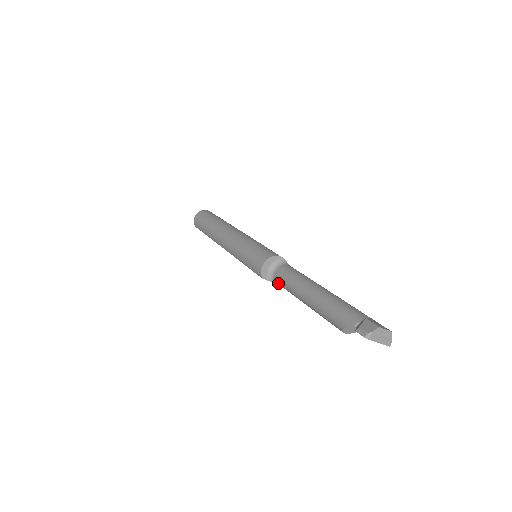
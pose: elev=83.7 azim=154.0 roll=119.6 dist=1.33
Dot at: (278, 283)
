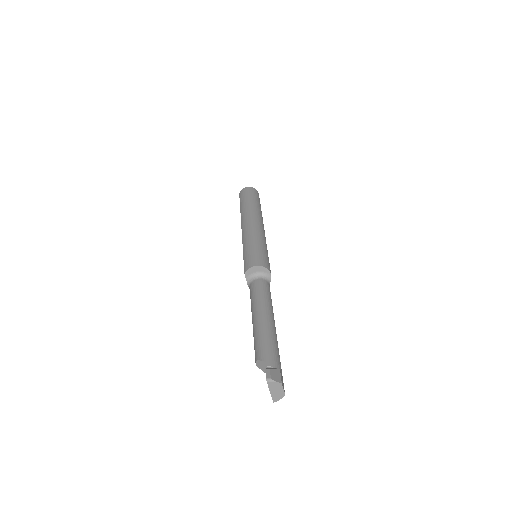
Dot at: (250, 288)
